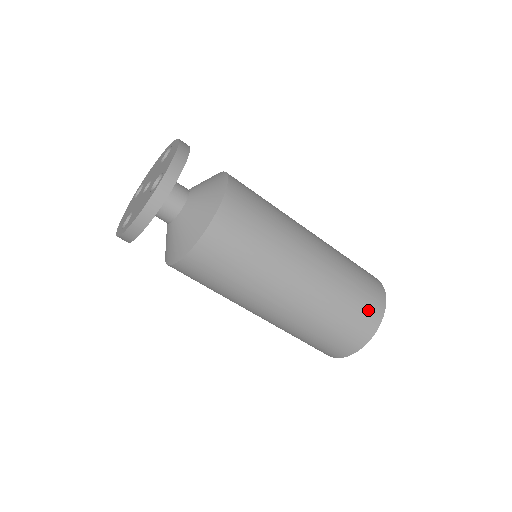
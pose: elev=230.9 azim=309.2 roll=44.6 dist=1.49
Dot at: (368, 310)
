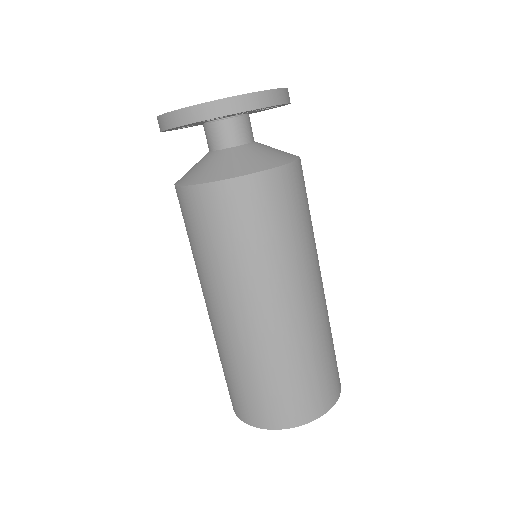
Dot at: (280, 407)
